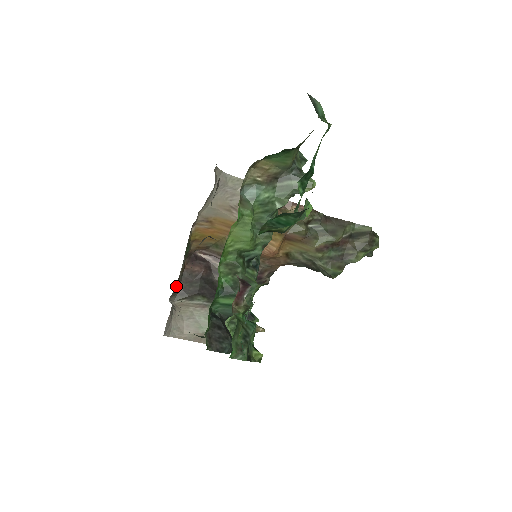
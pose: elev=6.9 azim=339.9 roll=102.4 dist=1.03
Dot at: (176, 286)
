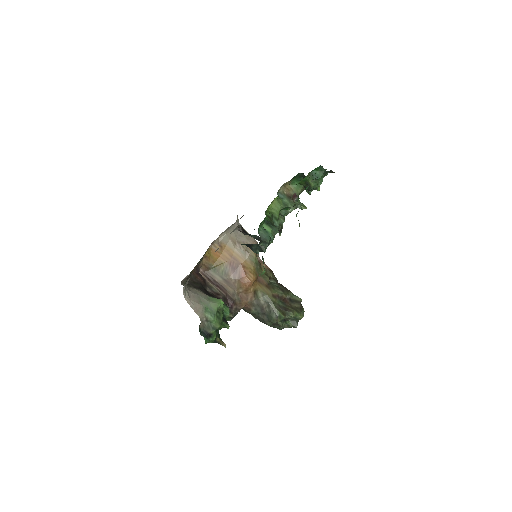
Dot at: (188, 276)
